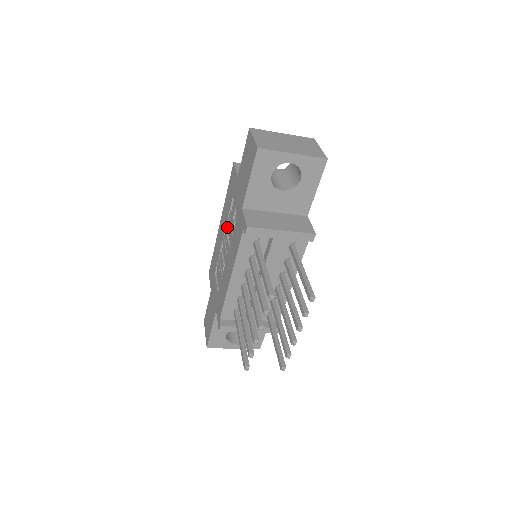
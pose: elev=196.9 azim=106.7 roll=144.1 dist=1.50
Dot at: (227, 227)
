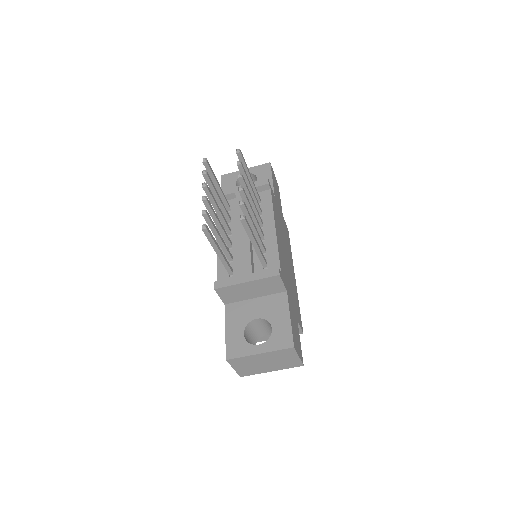
Dot at: occluded
